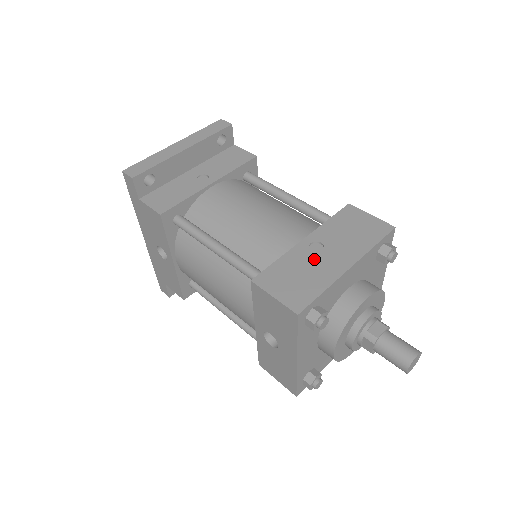
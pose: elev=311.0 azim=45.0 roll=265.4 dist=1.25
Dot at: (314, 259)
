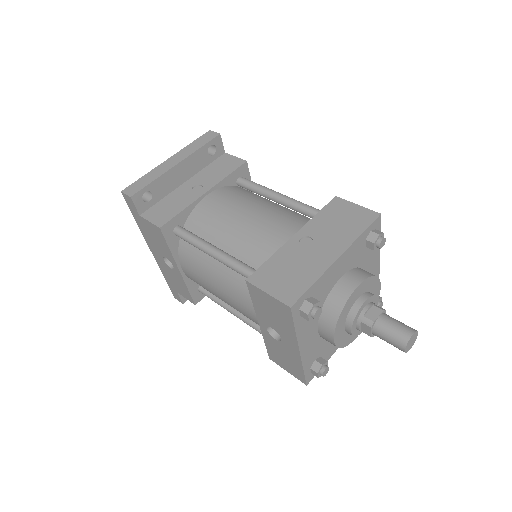
Dot at: (304, 253)
